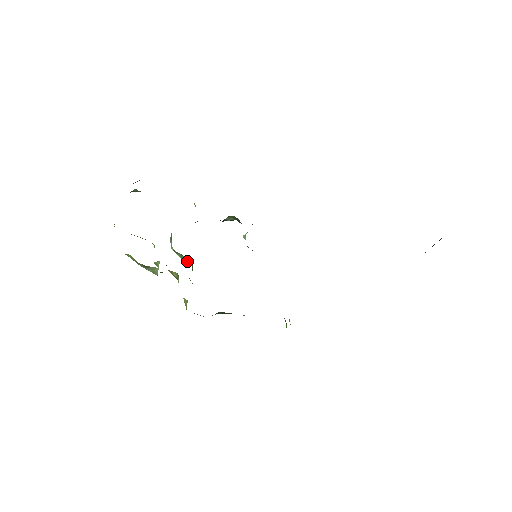
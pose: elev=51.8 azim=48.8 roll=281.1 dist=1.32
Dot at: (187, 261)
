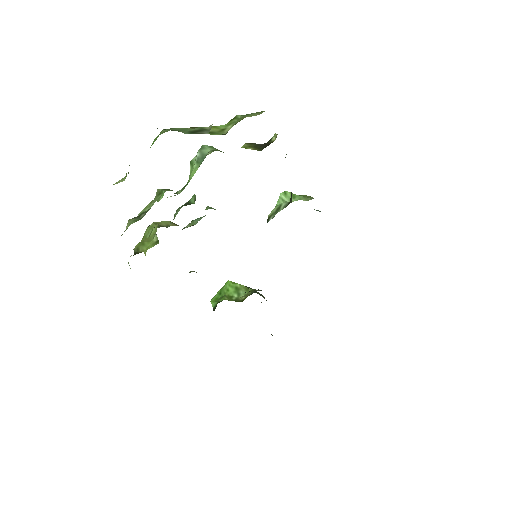
Dot at: occluded
